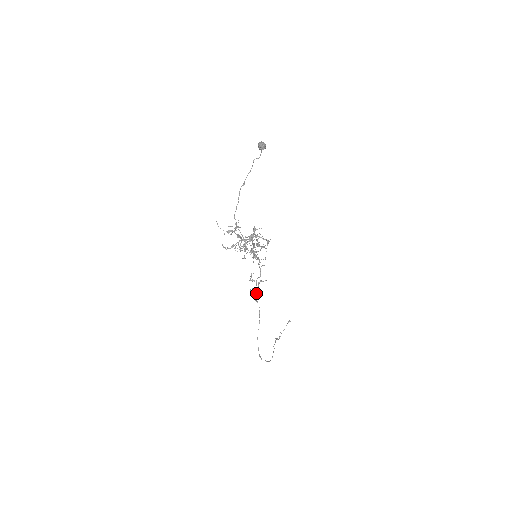
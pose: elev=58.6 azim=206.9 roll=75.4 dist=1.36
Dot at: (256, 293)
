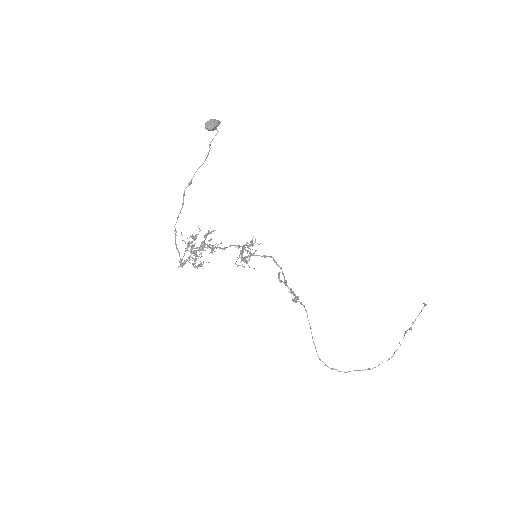
Dot at: (293, 295)
